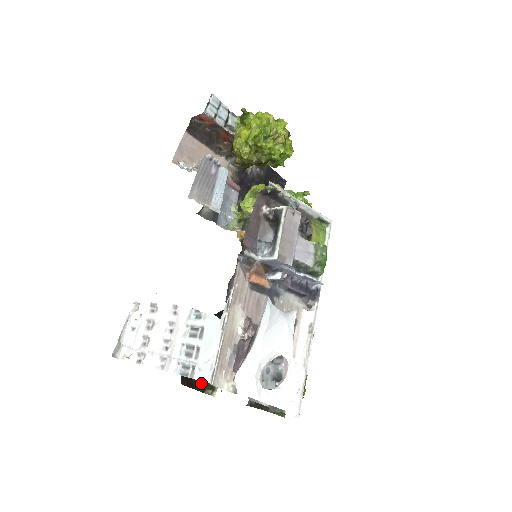
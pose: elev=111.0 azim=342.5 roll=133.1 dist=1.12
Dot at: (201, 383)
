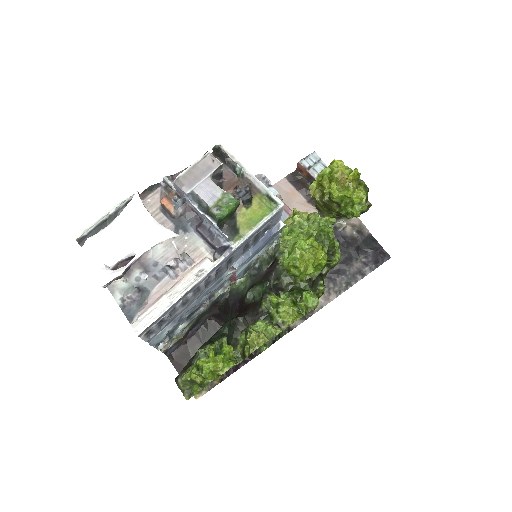
Dot at: occluded
